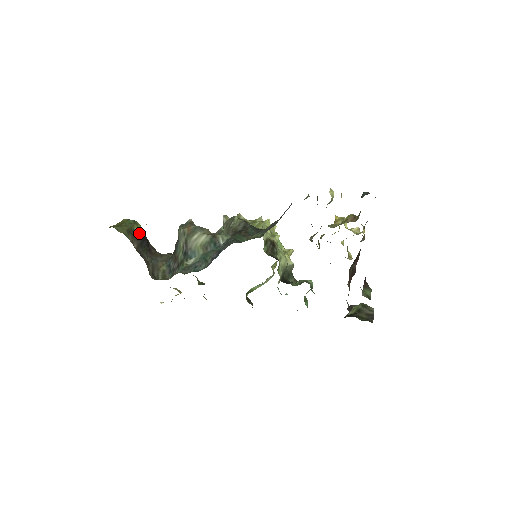
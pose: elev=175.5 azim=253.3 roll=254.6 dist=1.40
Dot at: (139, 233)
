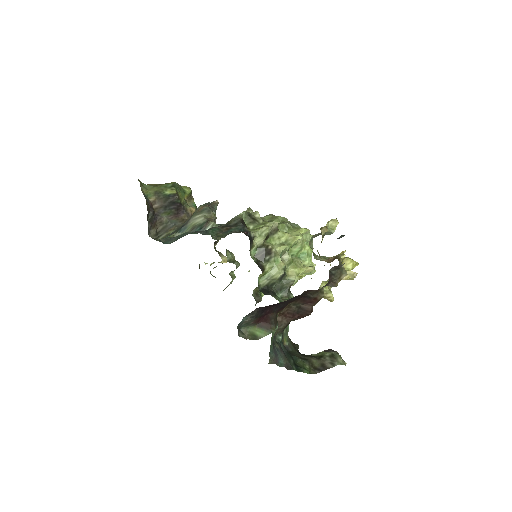
Dot at: (169, 197)
